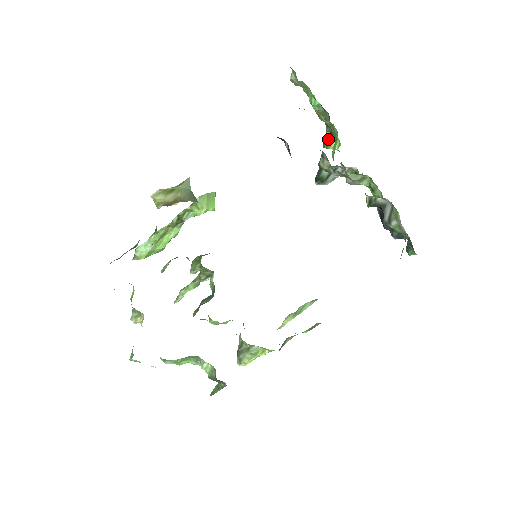
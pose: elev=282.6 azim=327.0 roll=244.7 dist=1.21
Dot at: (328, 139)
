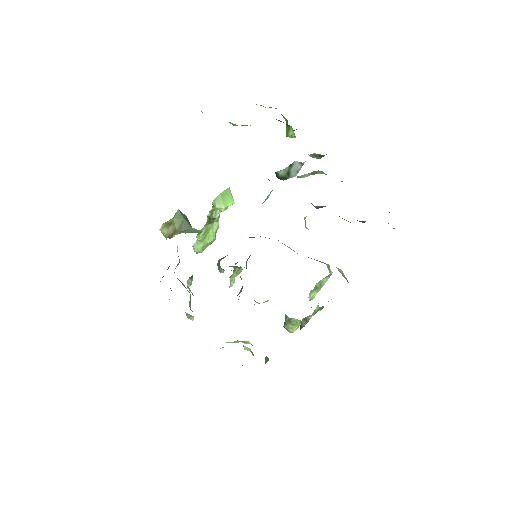
Dot at: occluded
